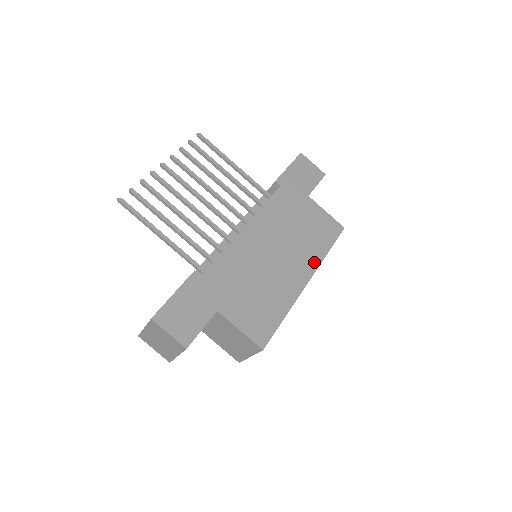
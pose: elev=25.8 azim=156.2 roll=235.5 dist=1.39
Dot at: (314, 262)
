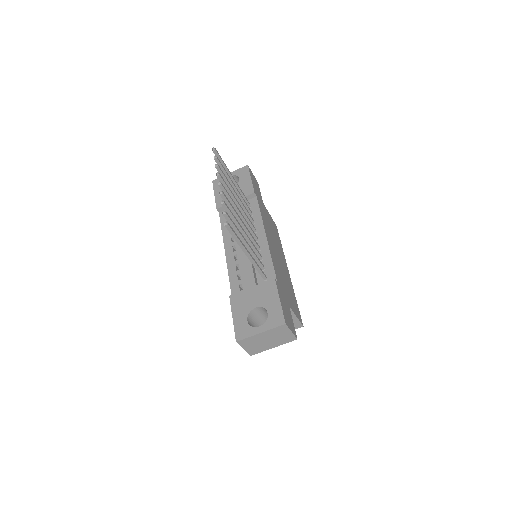
Dot at: (284, 256)
